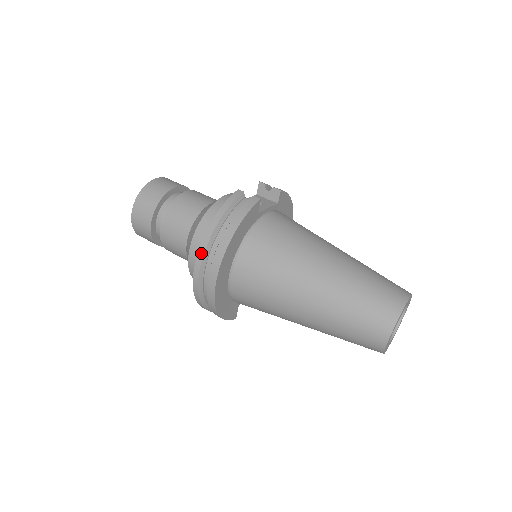
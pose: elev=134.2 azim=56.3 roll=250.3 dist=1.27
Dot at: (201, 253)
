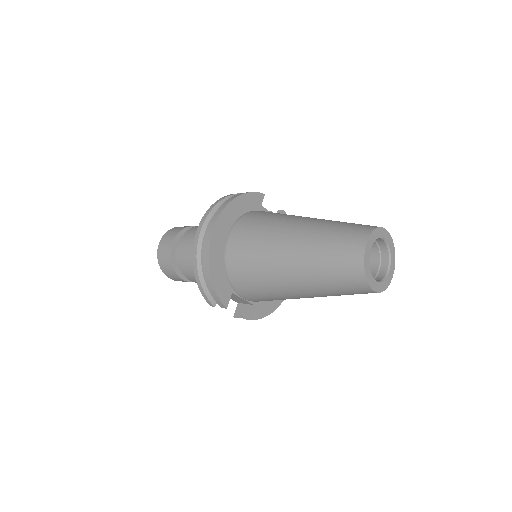
Dot at: (208, 212)
